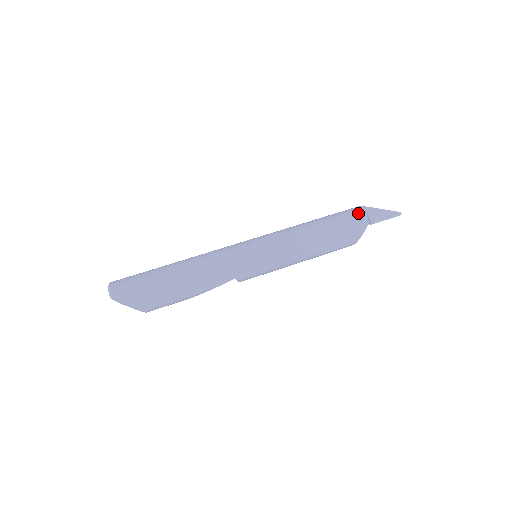
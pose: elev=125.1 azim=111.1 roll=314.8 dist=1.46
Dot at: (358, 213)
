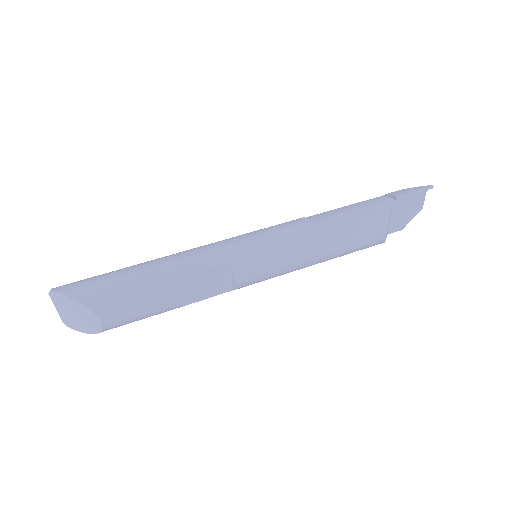
Dot at: (376, 198)
